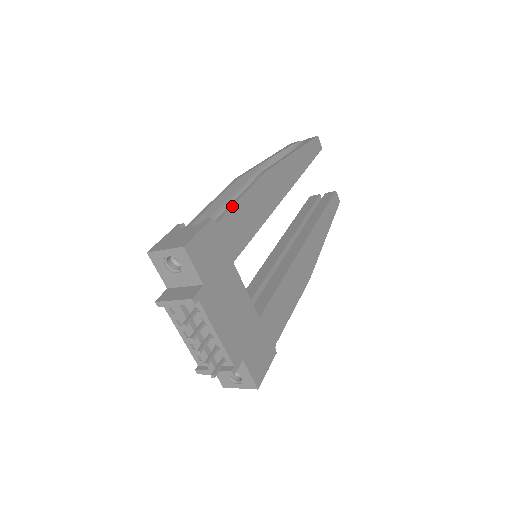
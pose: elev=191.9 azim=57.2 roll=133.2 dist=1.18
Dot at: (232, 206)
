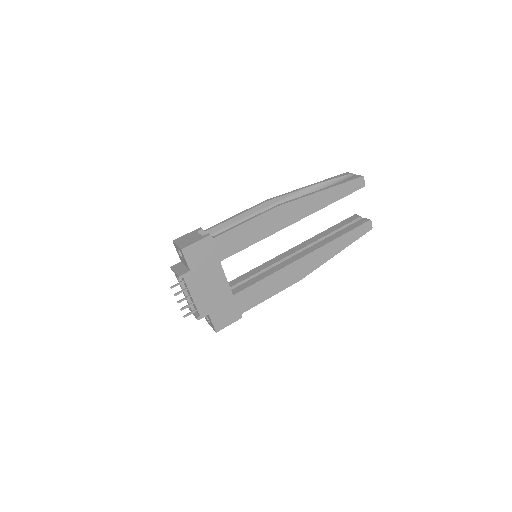
Dot at: (232, 228)
